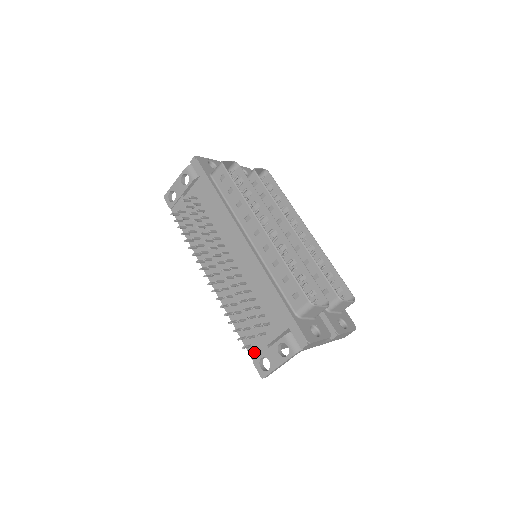
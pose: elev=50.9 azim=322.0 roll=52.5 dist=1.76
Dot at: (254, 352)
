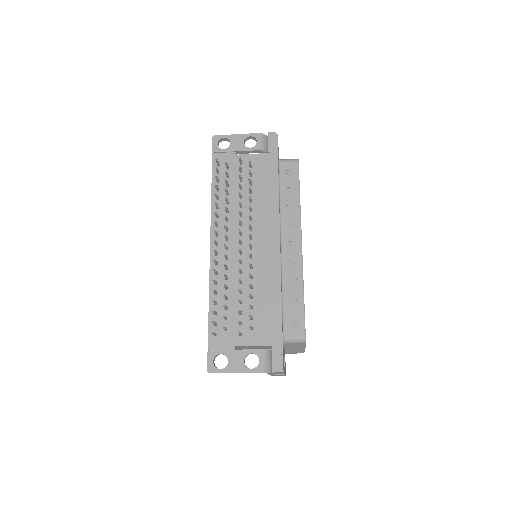
Dot at: (215, 343)
